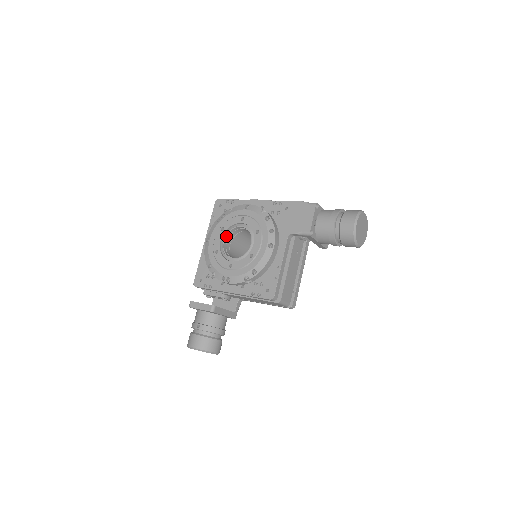
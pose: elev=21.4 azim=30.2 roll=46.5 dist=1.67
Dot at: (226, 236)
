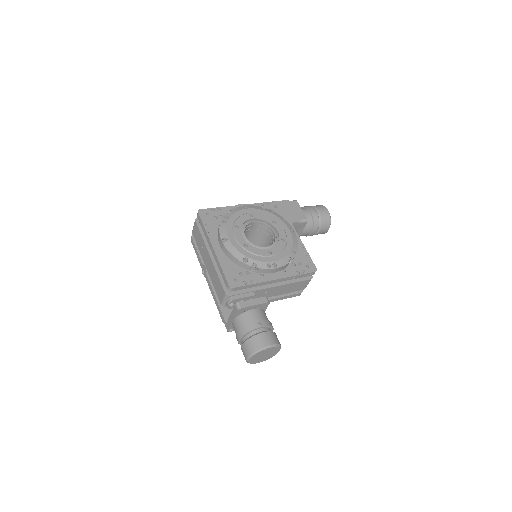
Dot at: occluded
